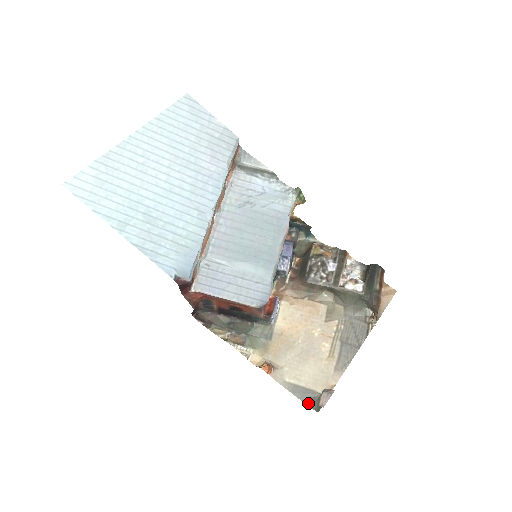
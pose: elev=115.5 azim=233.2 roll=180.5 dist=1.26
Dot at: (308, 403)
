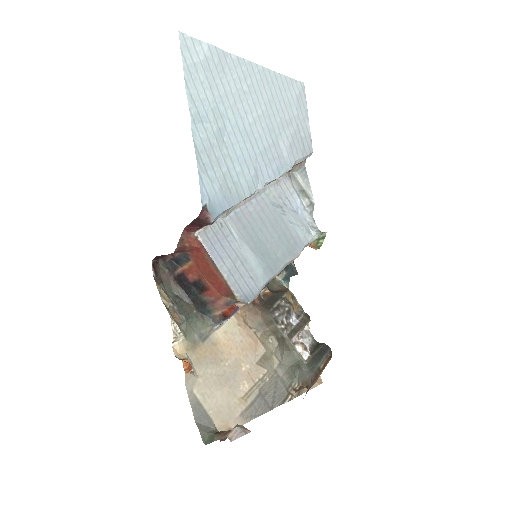
Dot at: (201, 429)
